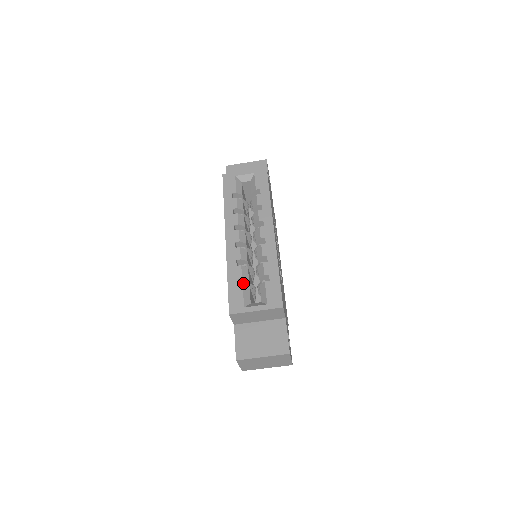
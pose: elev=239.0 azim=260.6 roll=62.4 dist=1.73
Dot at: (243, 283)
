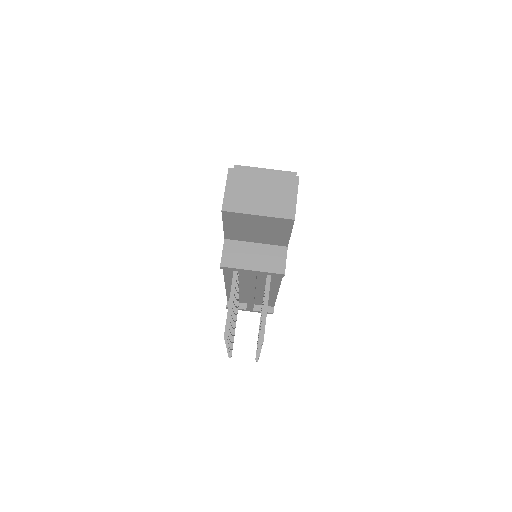
Dot at: occluded
